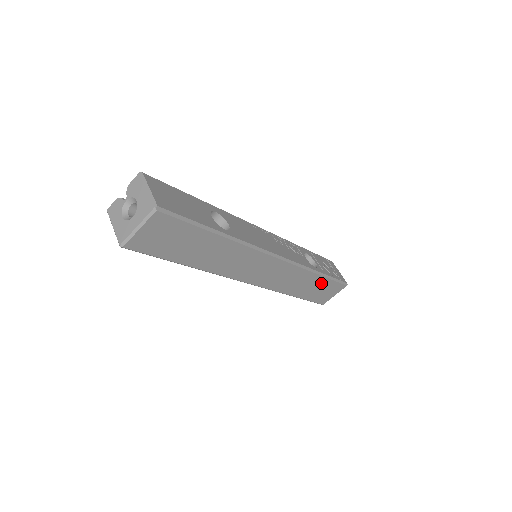
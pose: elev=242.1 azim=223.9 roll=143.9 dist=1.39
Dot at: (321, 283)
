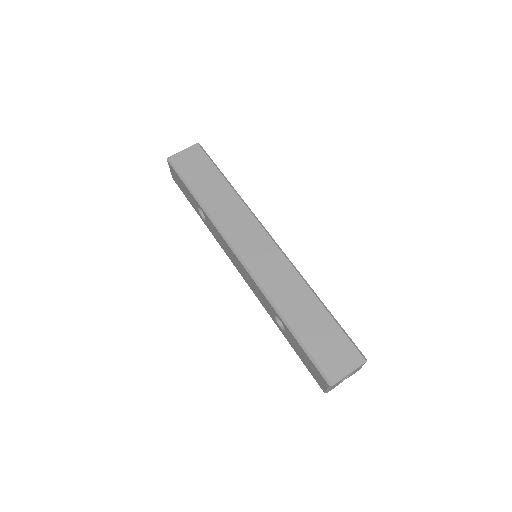
Dot at: (323, 321)
